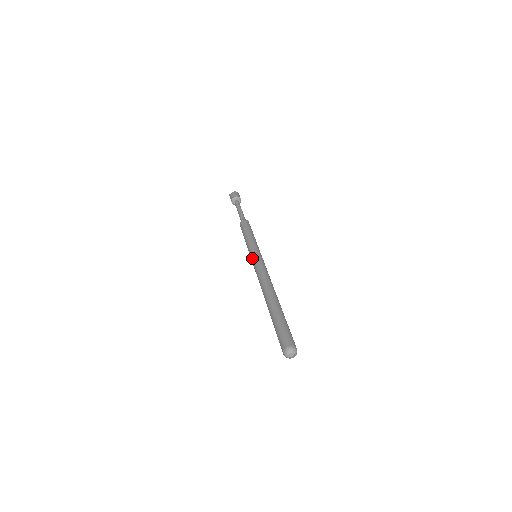
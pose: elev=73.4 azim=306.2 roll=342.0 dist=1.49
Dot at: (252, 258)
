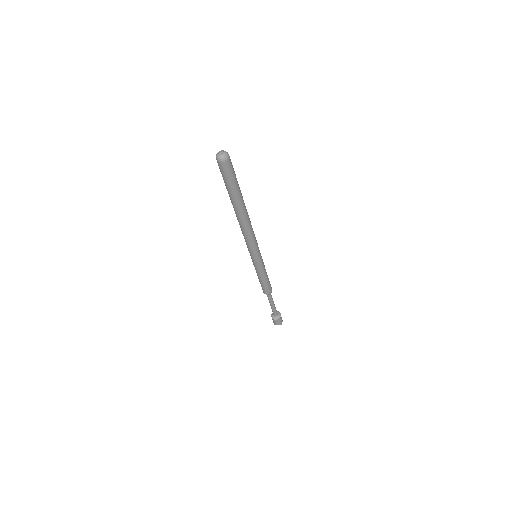
Dot at: (250, 255)
